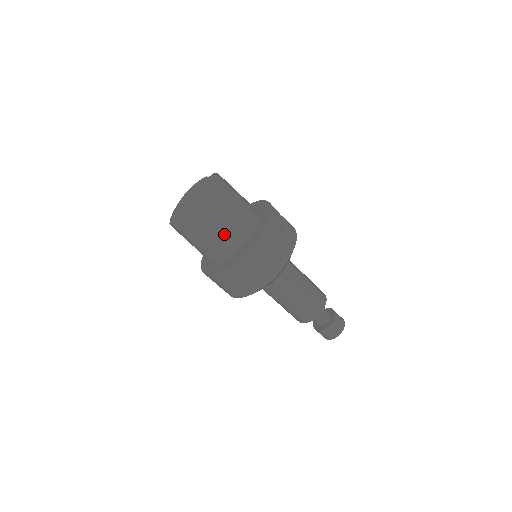
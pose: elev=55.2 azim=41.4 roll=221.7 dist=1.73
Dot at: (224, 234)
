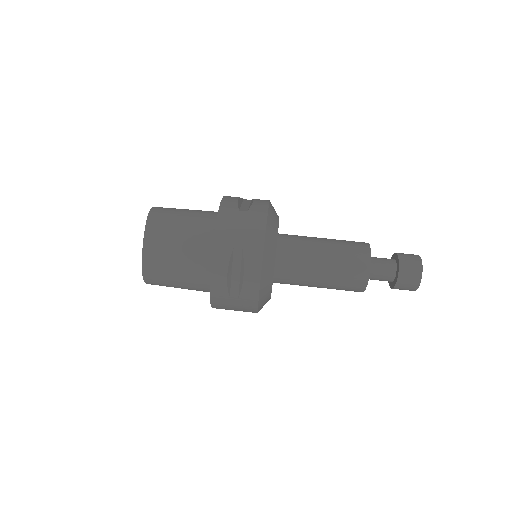
Dot at: (187, 254)
